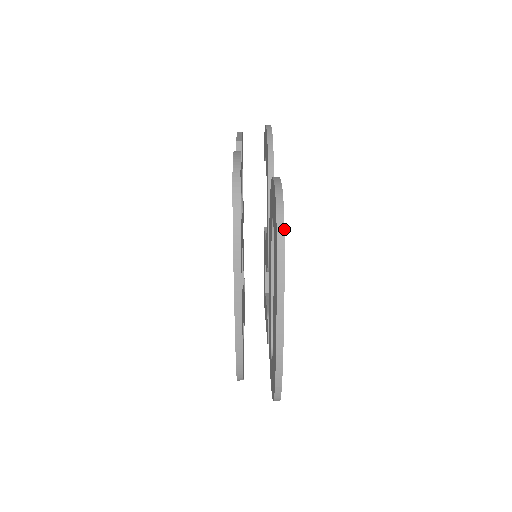
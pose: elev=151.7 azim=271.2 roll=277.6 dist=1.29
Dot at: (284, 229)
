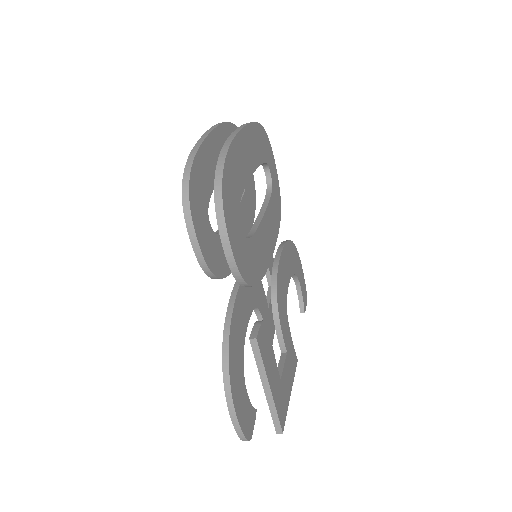
Dot at: (261, 125)
